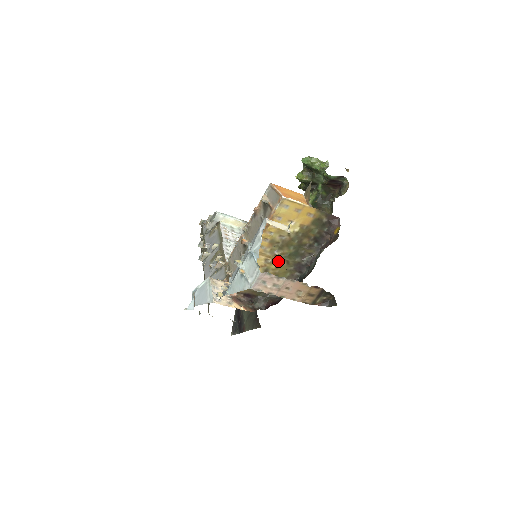
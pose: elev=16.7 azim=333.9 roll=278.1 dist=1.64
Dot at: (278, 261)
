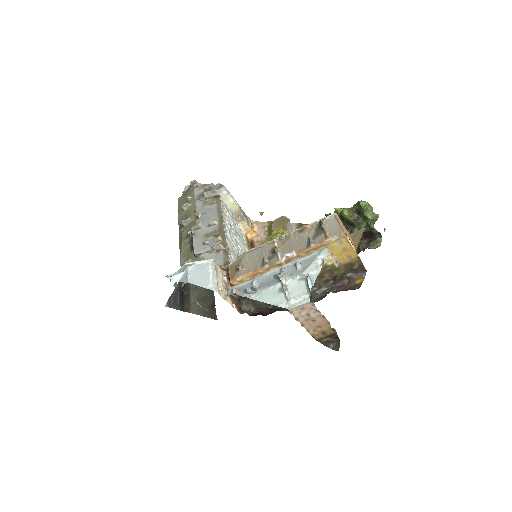
Dot at: occluded
